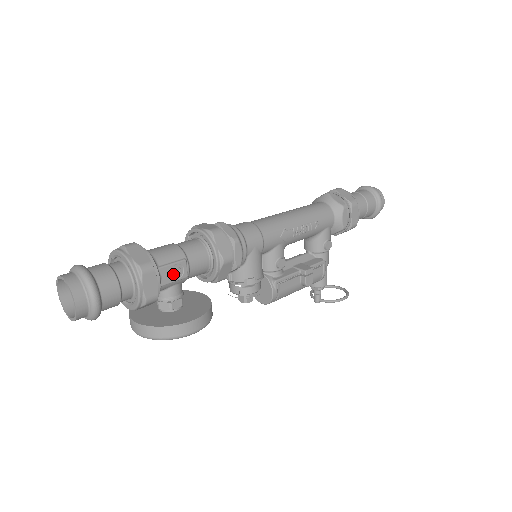
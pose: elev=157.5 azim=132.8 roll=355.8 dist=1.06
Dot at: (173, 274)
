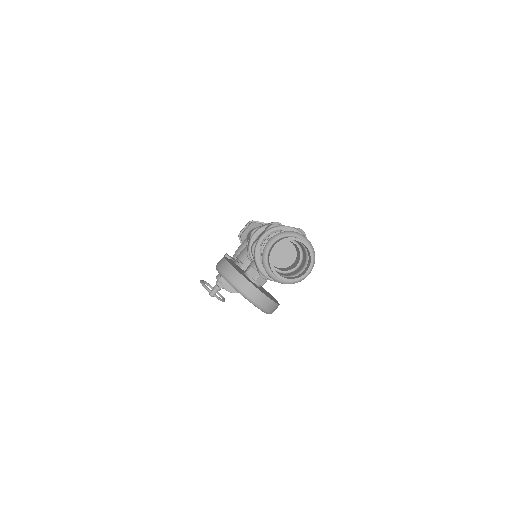
Dot at: occluded
